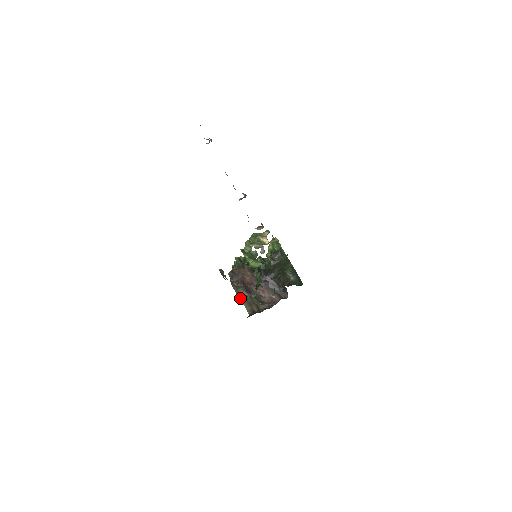
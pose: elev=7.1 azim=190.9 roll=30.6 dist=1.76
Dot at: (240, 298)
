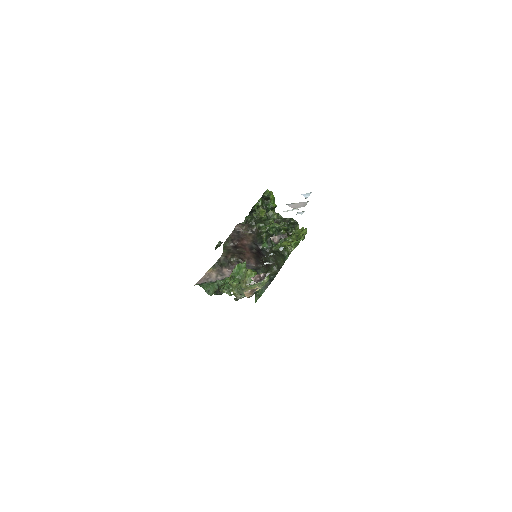
Dot at: (224, 249)
